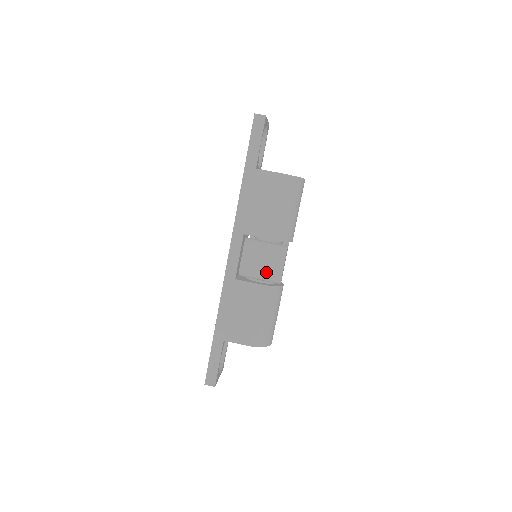
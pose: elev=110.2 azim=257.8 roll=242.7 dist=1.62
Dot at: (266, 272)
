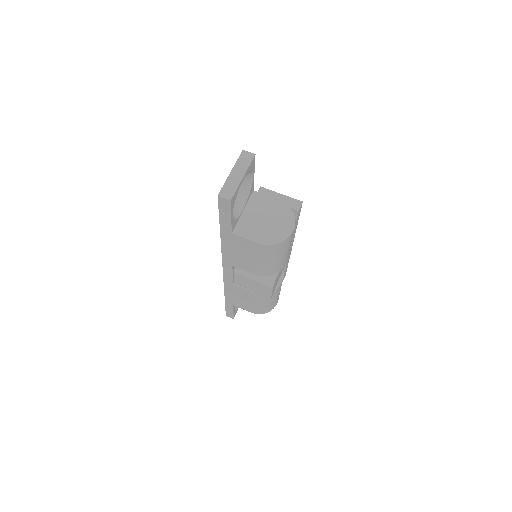
Dot at: (257, 291)
